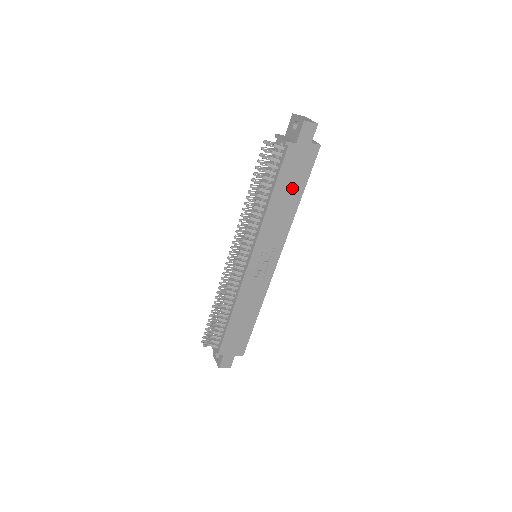
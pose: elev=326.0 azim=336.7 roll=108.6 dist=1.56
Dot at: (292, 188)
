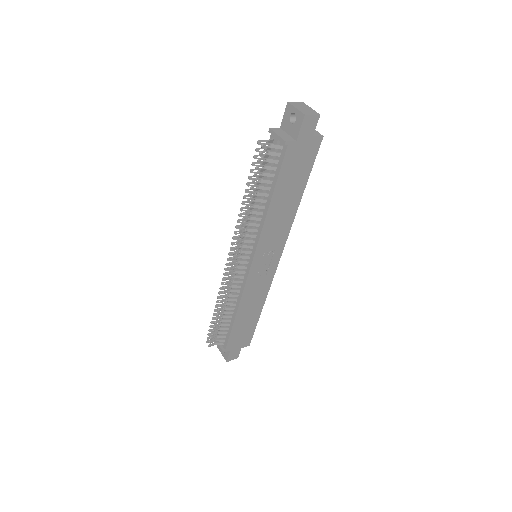
Dot at: (293, 187)
